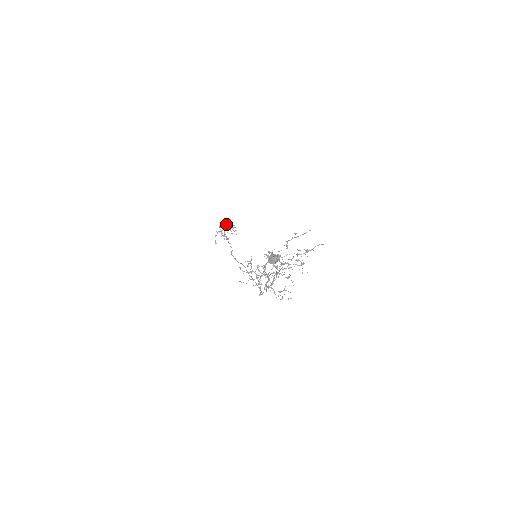
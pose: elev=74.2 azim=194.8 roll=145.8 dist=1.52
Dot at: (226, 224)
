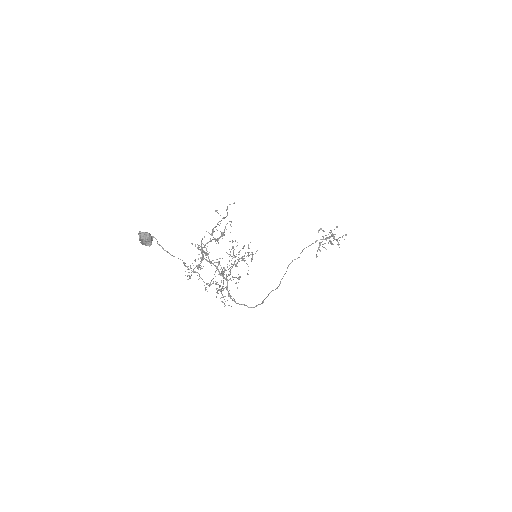
Dot at: (329, 232)
